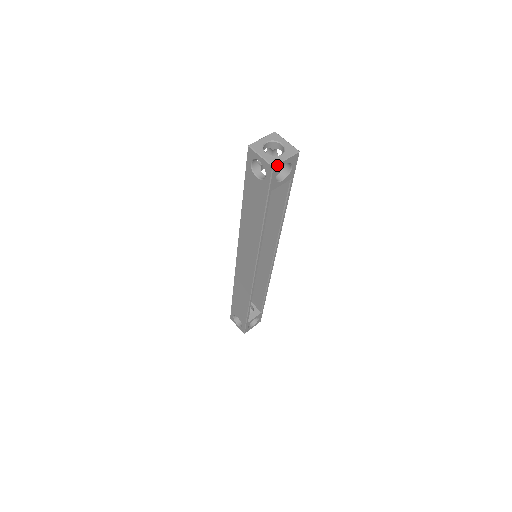
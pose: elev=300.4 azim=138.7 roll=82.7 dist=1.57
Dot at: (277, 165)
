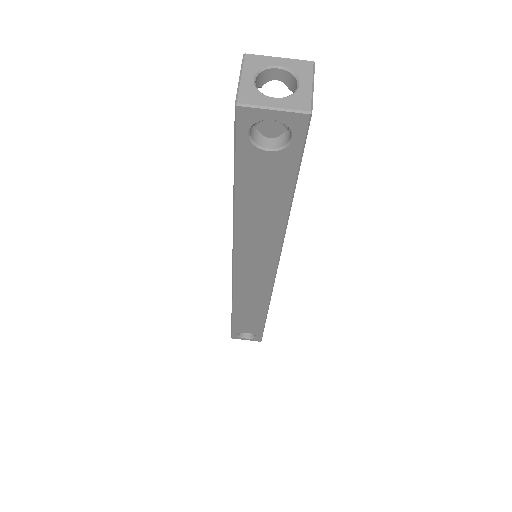
Dot at: (311, 107)
